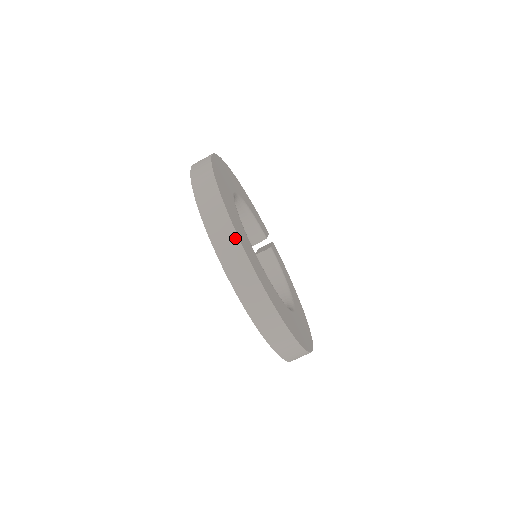
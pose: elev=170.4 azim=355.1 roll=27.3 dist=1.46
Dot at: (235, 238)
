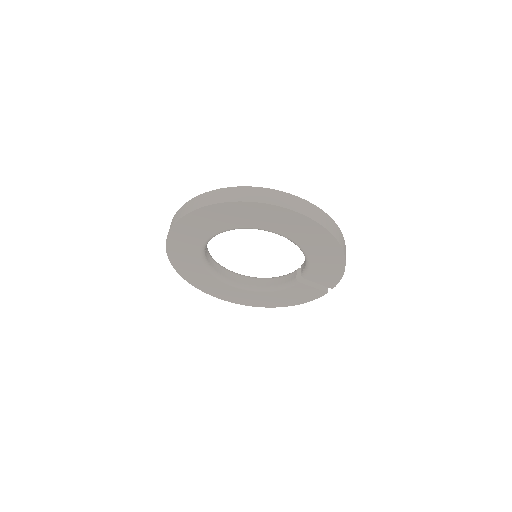
Dot at: occluded
